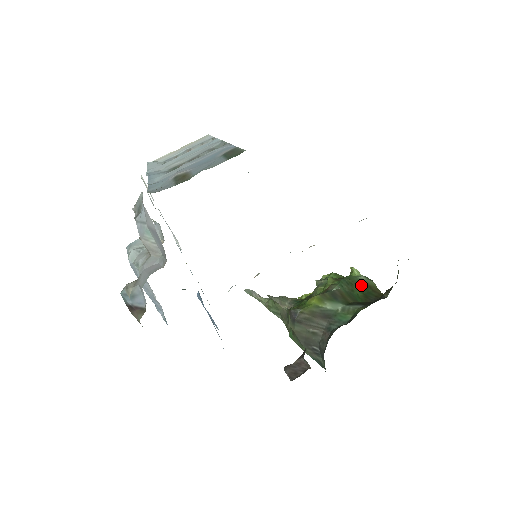
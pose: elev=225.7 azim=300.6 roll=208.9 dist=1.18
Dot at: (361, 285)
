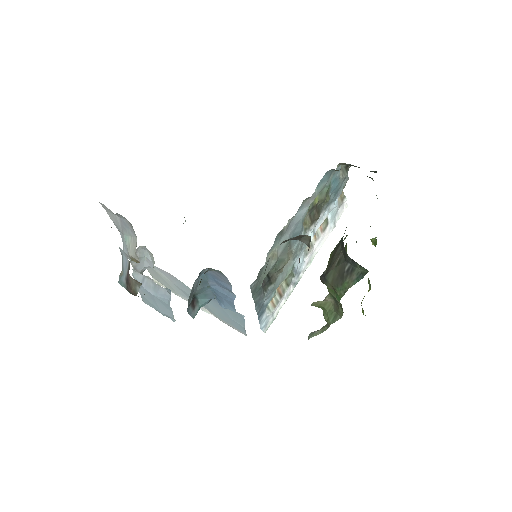
Dot at: occluded
